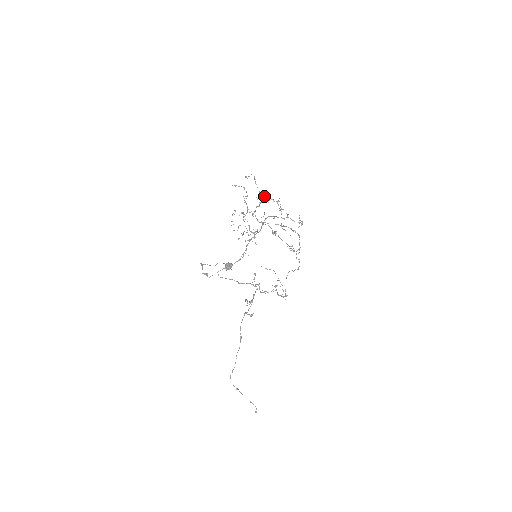
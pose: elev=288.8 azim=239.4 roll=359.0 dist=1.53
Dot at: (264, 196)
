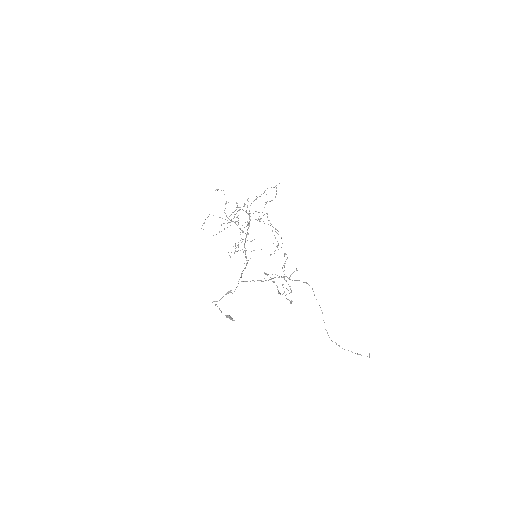
Dot at: occluded
